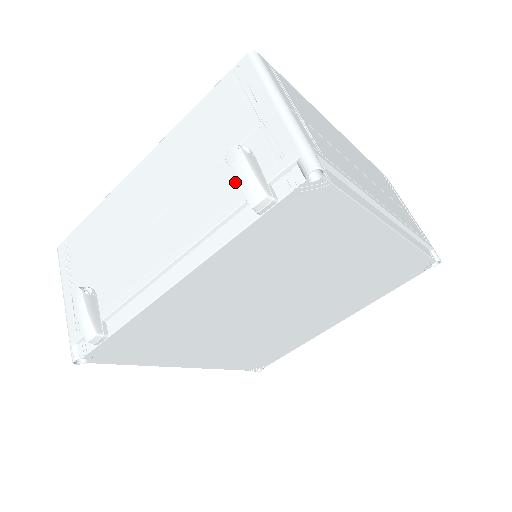
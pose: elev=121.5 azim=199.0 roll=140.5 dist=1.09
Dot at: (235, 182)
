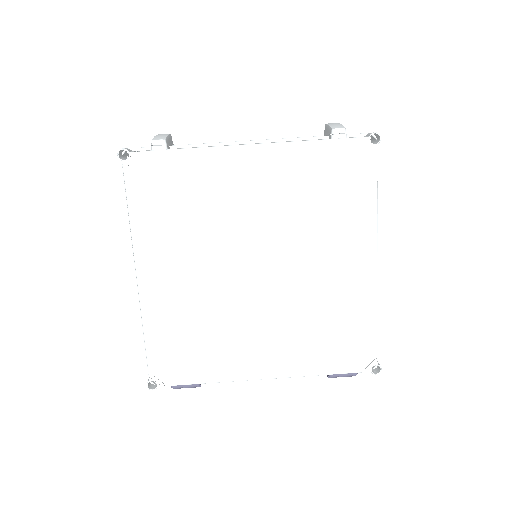
Dot at: occluded
